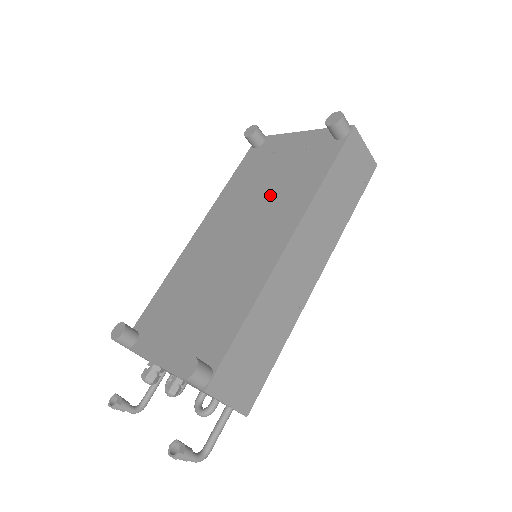
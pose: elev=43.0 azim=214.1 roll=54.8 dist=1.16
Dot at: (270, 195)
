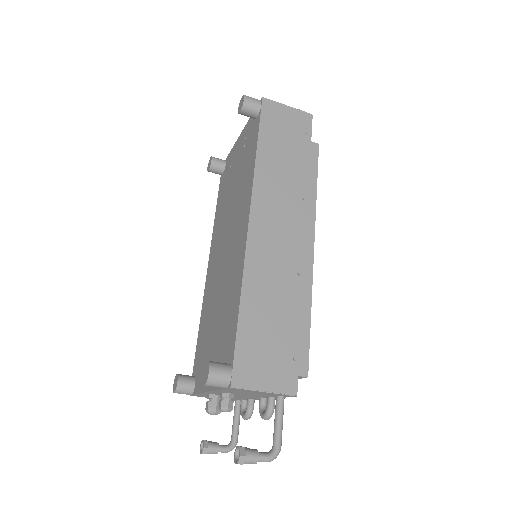
Dot at: (234, 199)
